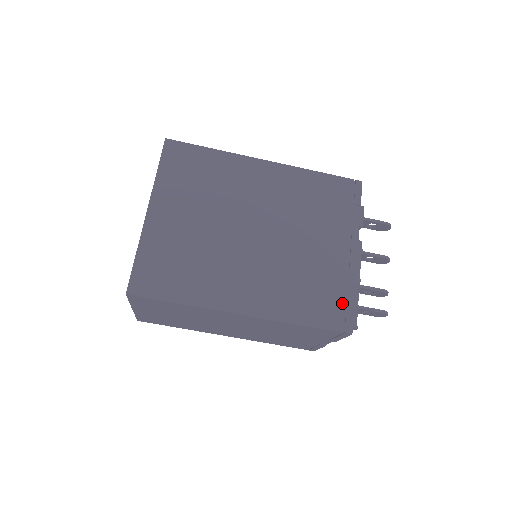
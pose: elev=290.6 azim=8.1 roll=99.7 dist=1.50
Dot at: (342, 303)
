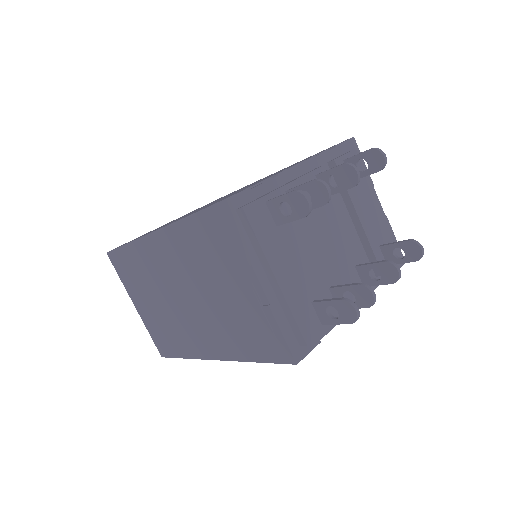
Dot at: occluded
